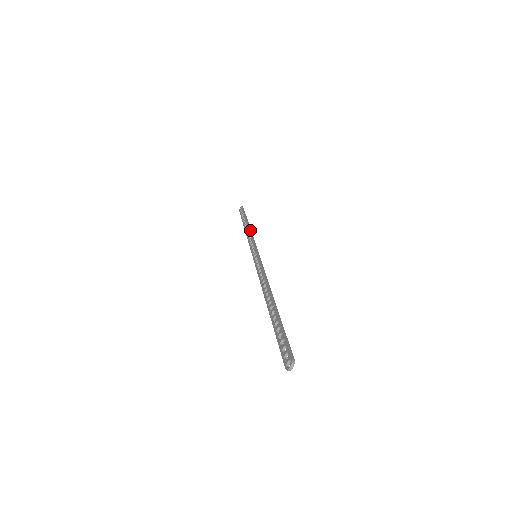
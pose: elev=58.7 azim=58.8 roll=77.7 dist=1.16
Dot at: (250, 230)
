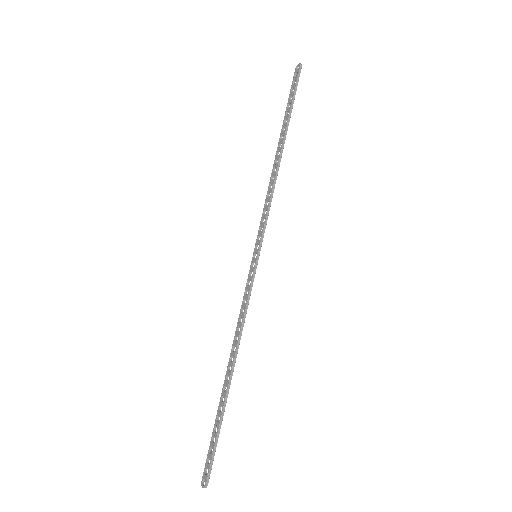
Dot at: (276, 176)
